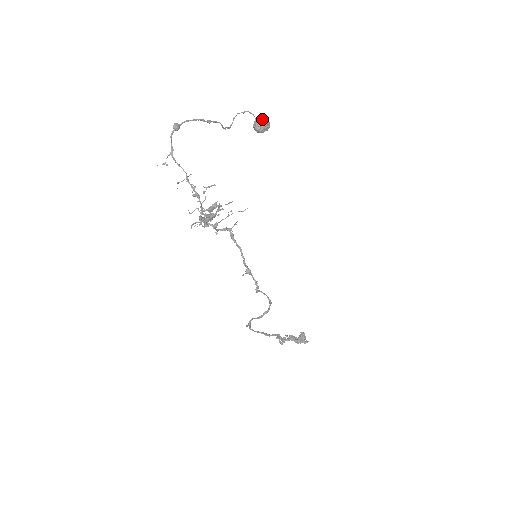
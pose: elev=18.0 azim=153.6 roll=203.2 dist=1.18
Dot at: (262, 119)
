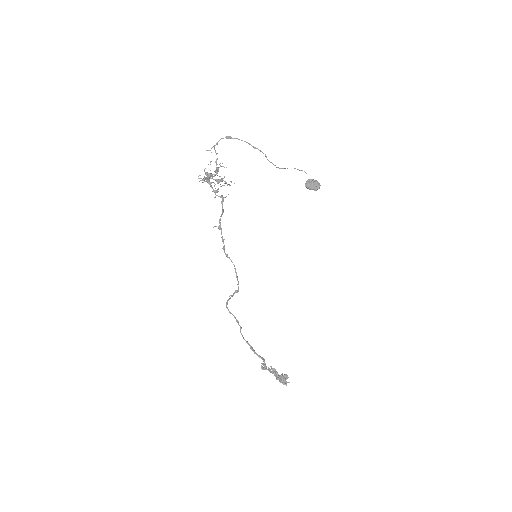
Dot at: (313, 180)
